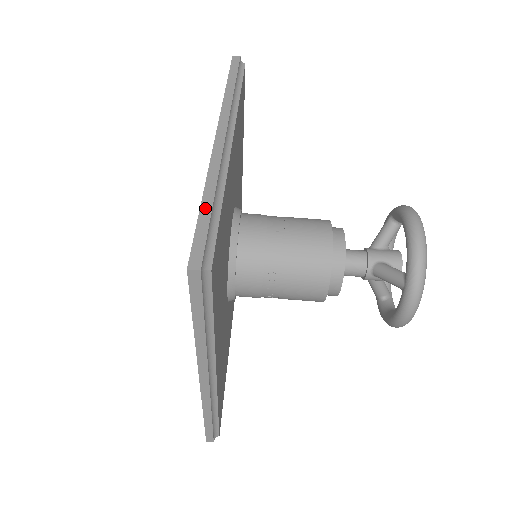
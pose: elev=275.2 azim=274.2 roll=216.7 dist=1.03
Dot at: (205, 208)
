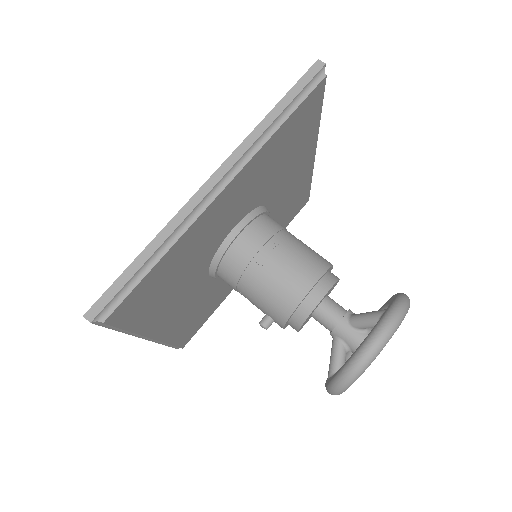
Dot at: occluded
